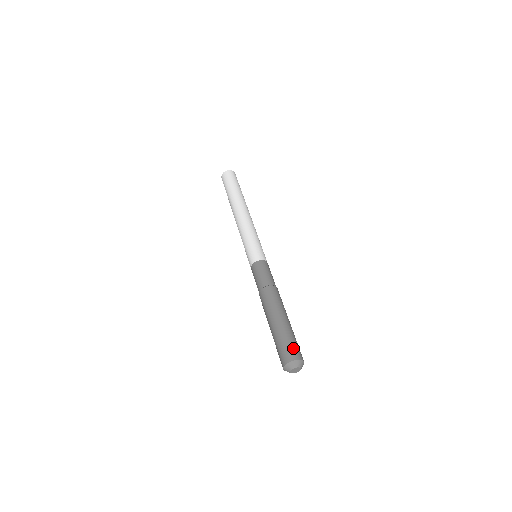
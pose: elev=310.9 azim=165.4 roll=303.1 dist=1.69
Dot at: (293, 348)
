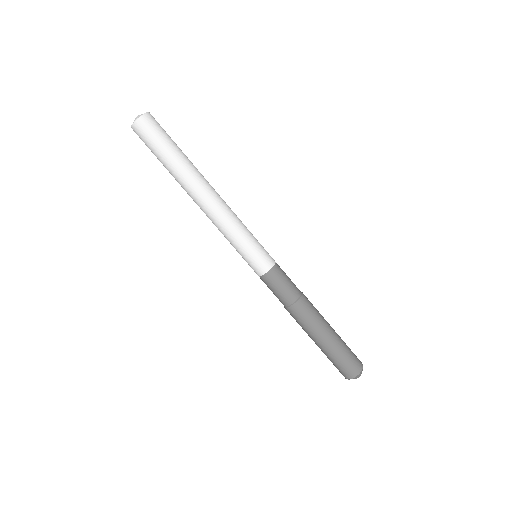
Dot at: (355, 357)
